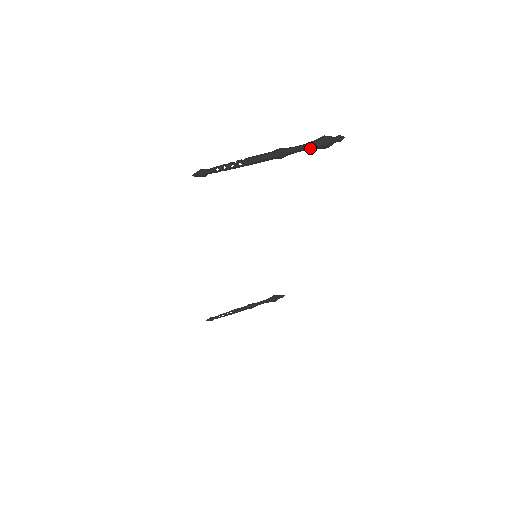
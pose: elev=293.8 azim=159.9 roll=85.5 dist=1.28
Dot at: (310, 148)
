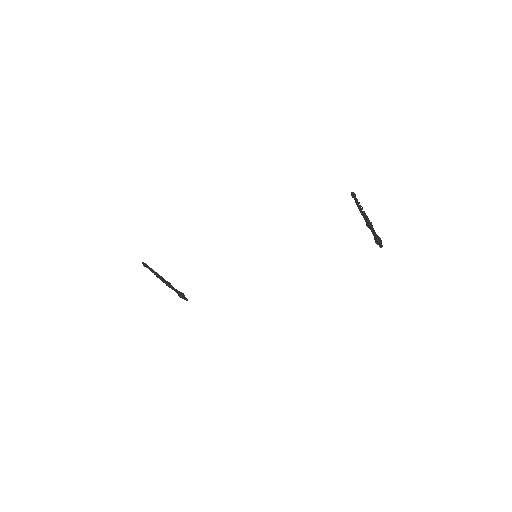
Dot at: (376, 236)
